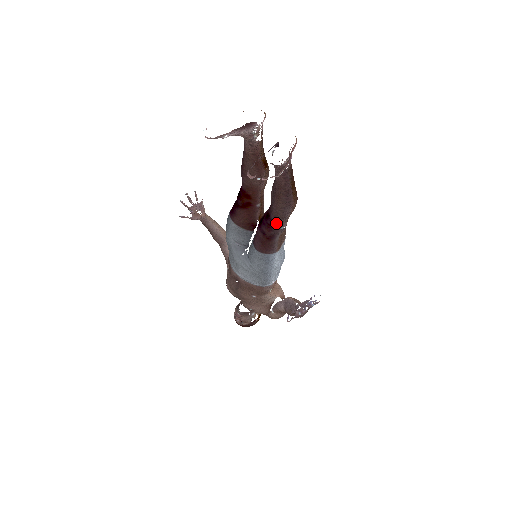
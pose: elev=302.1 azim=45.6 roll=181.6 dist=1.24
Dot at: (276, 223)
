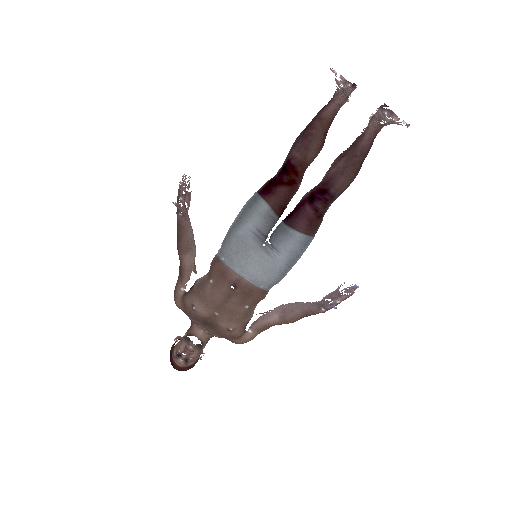
Dot at: (333, 198)
